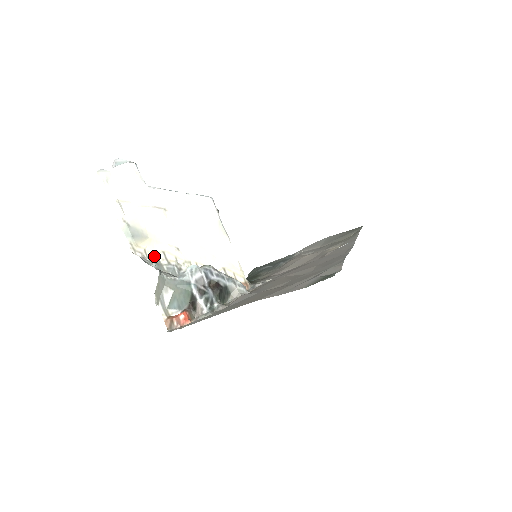
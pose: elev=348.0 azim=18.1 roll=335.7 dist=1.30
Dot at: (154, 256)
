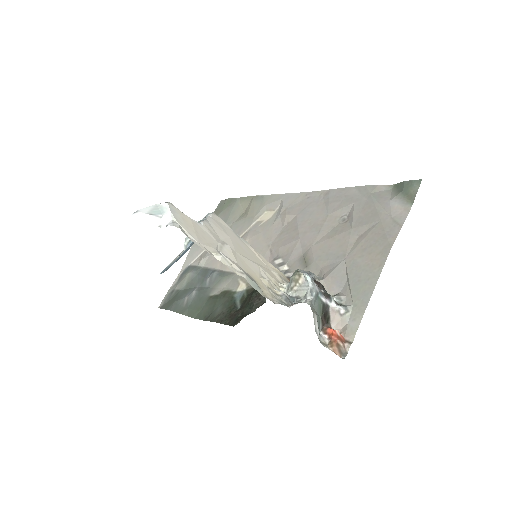
Dot at: (272, 297)
